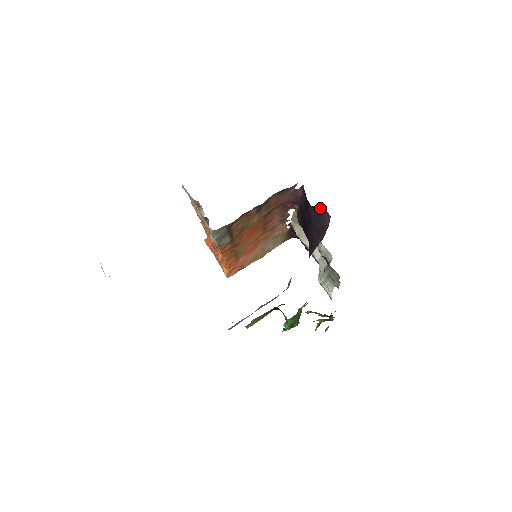
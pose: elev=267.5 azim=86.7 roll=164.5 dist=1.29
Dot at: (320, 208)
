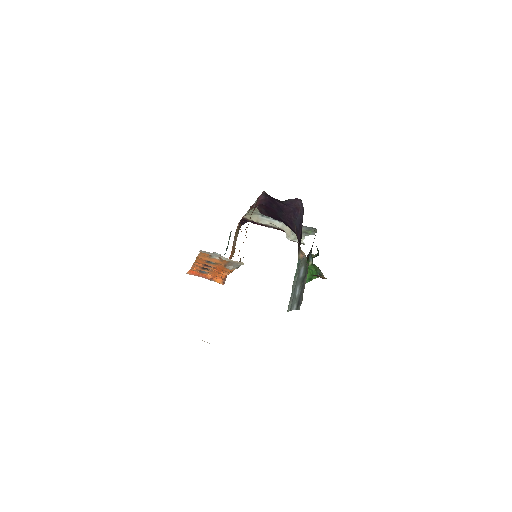
Dot at: (290, 199)
